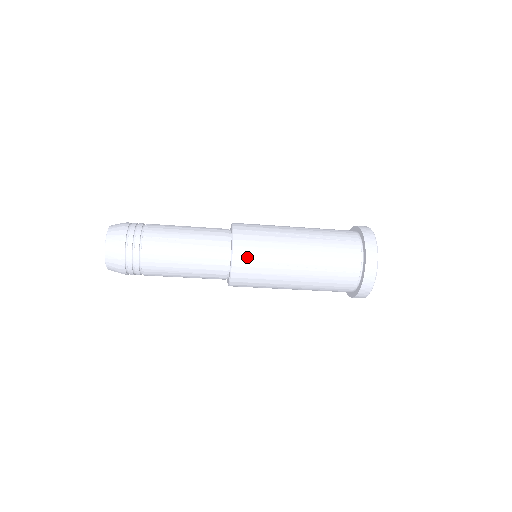
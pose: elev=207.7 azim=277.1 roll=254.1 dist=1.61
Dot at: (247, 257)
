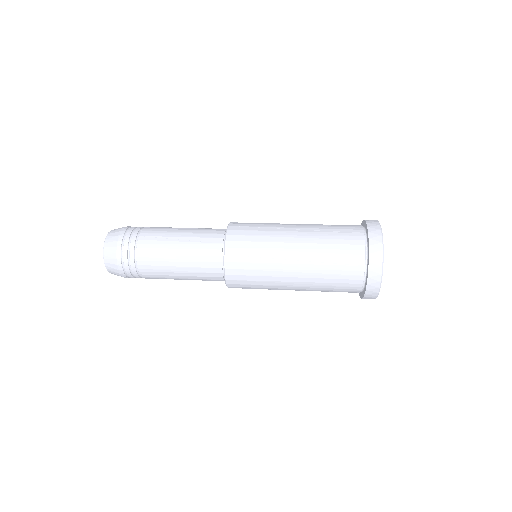
Dot at: (240, 251)
